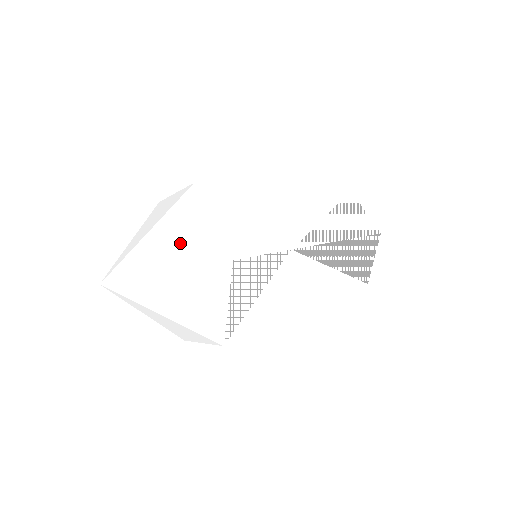
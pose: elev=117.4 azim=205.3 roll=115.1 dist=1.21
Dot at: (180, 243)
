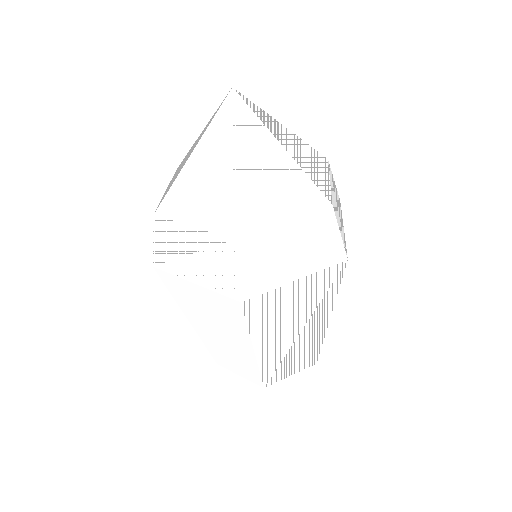
Dot at: (303, 156)
